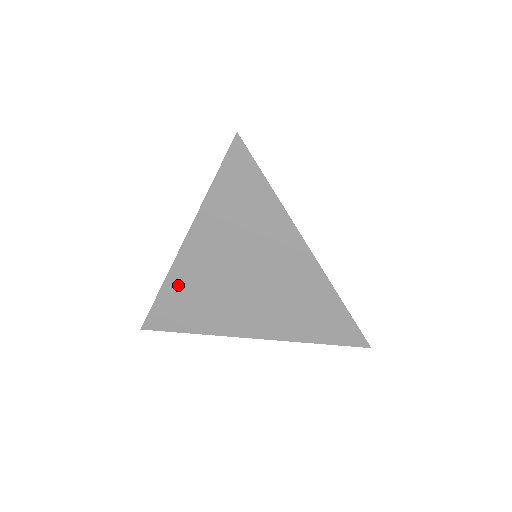
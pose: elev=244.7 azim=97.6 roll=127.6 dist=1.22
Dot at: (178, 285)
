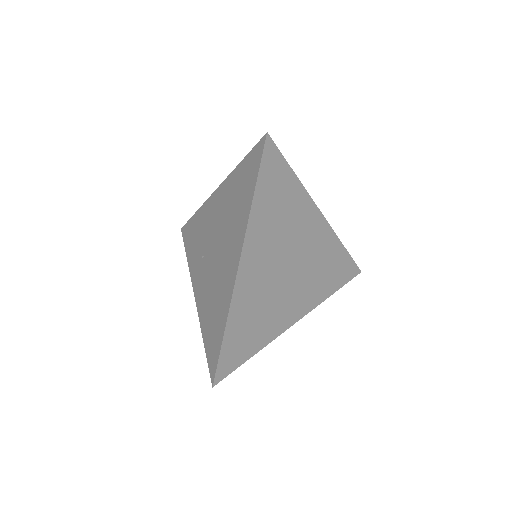
Dot at: occluded
